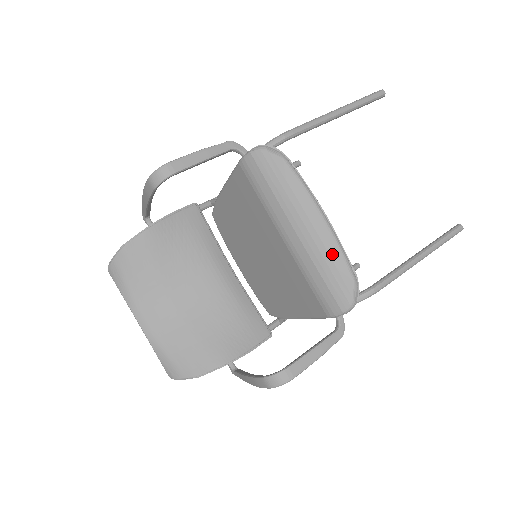
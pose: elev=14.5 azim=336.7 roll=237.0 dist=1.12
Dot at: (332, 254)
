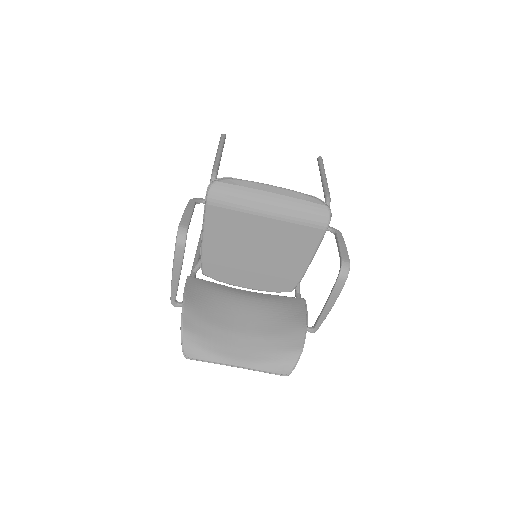
Dot at: (296, 197)
